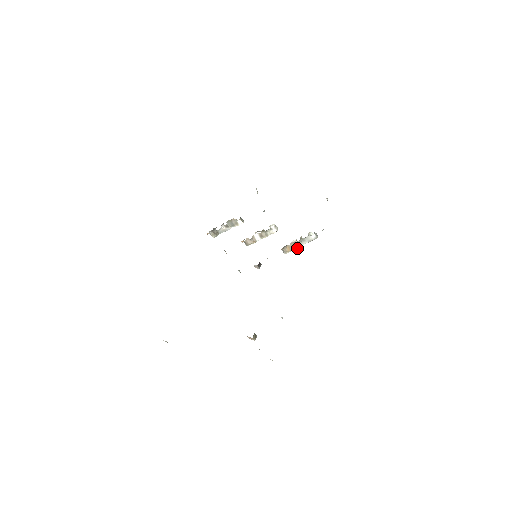
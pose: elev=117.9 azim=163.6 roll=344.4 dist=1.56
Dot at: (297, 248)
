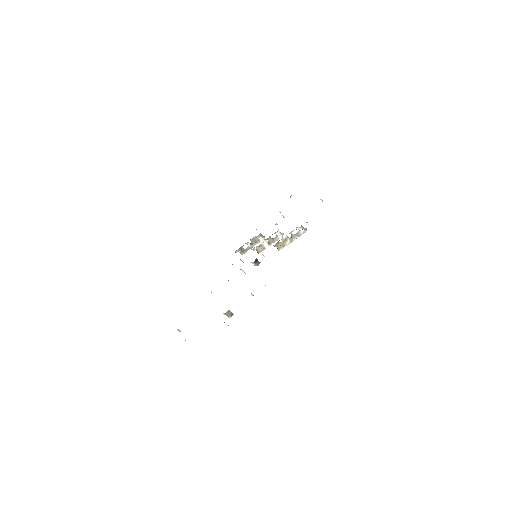
Dot at: occluded
